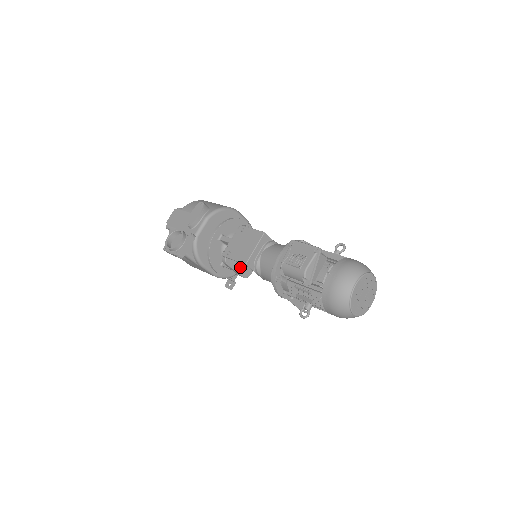
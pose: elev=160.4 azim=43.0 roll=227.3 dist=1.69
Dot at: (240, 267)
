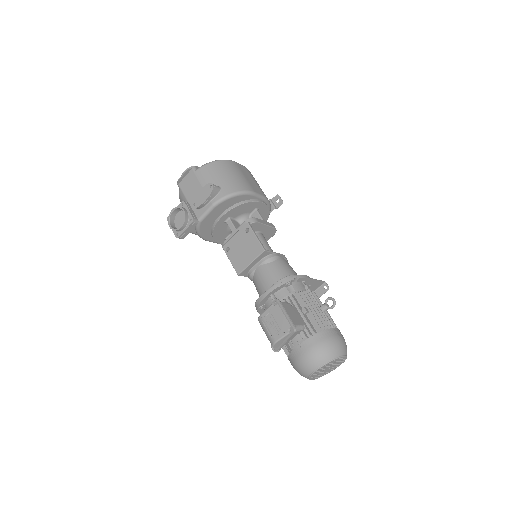
Dot at: occluded
